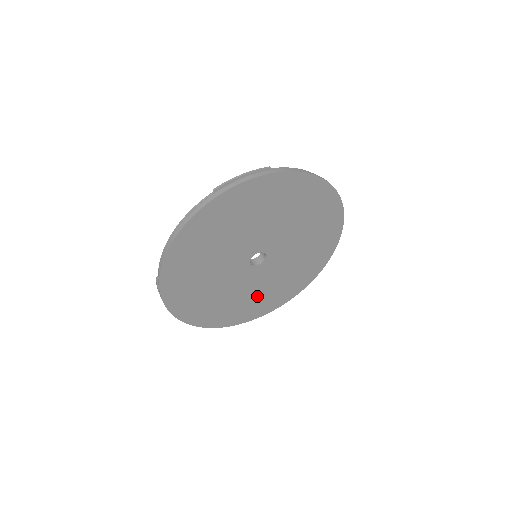
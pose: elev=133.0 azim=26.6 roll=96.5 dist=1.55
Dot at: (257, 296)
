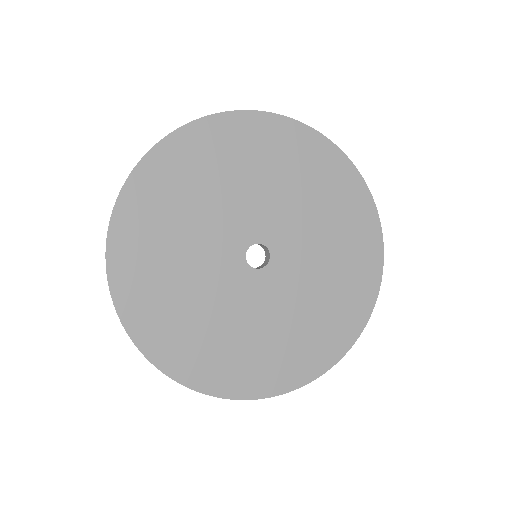
Dot at: (234, 339)
